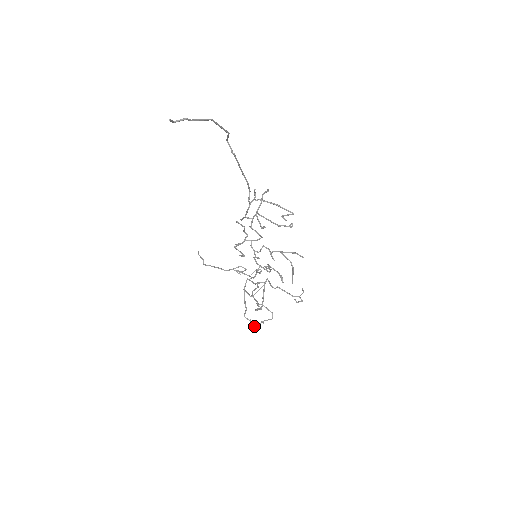
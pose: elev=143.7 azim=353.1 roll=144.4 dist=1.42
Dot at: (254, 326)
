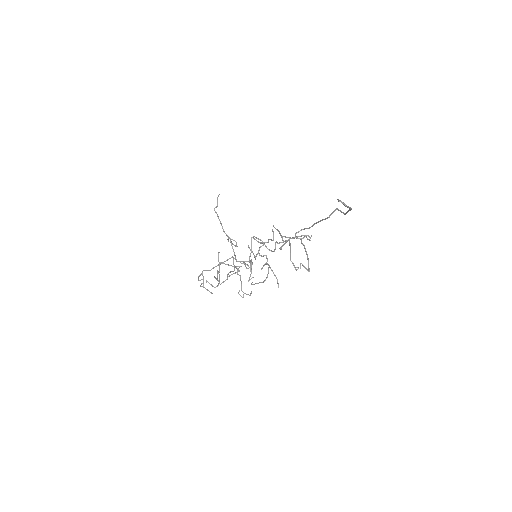
Dot at: (205, 288)
